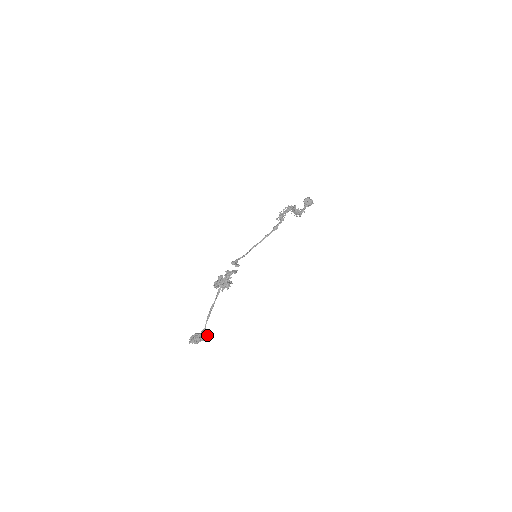
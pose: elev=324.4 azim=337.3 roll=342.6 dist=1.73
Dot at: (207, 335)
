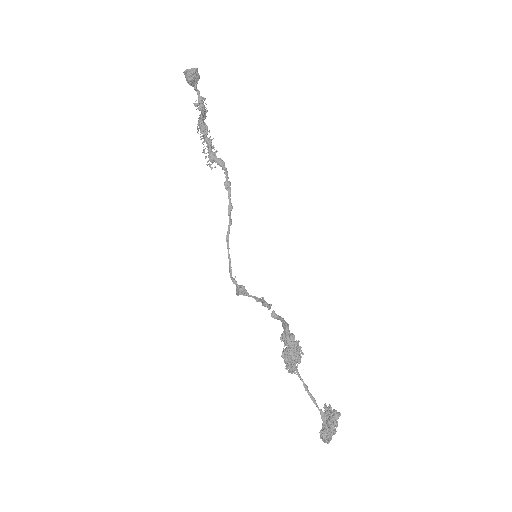
Dot at: (335, 418)
